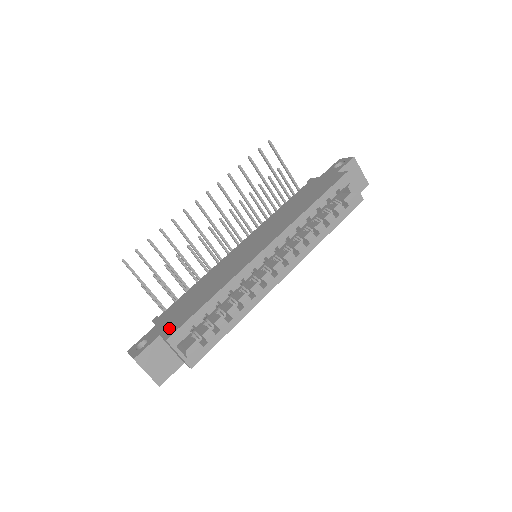
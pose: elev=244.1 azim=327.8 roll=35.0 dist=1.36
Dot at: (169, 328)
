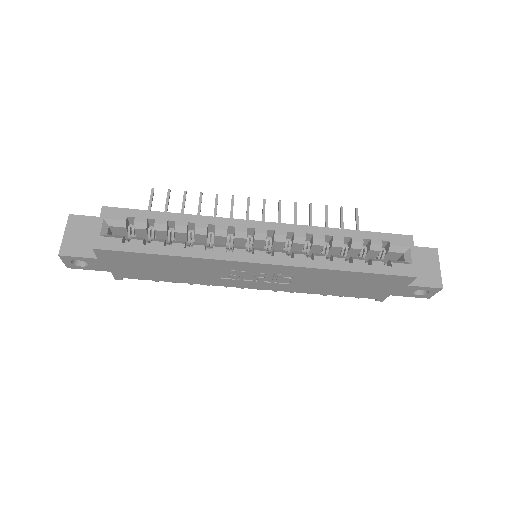
Dot at: occluded
